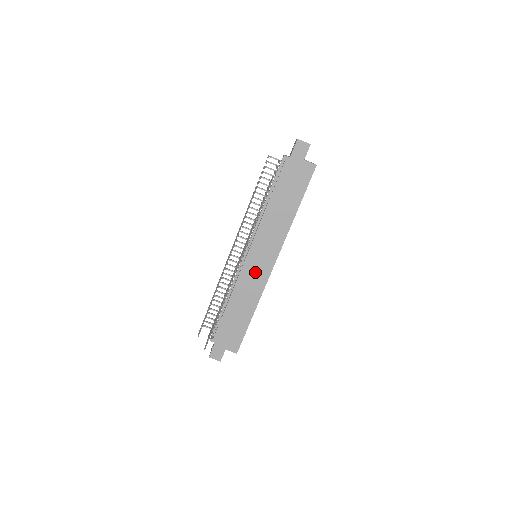
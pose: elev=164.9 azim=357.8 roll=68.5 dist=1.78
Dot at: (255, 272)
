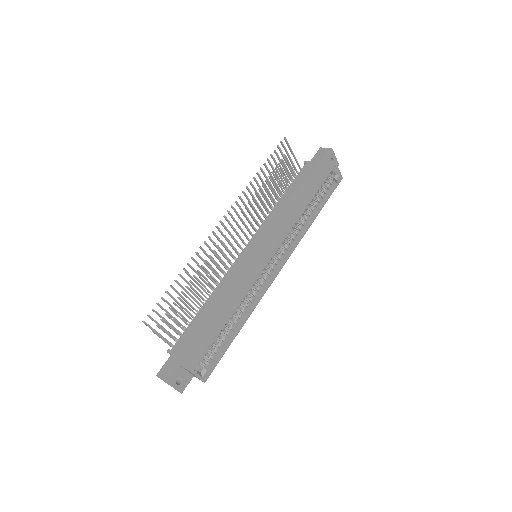
Dot at: (247, 266)
